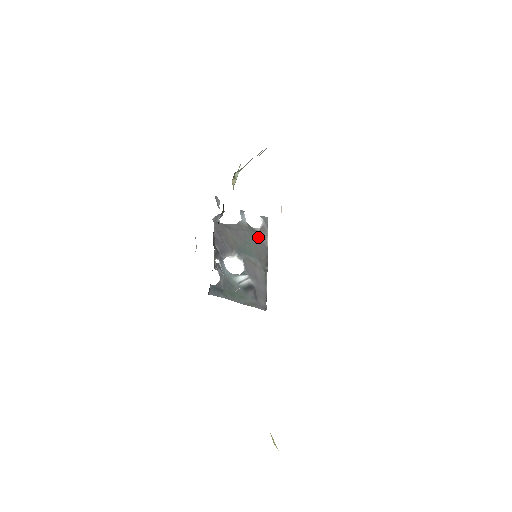
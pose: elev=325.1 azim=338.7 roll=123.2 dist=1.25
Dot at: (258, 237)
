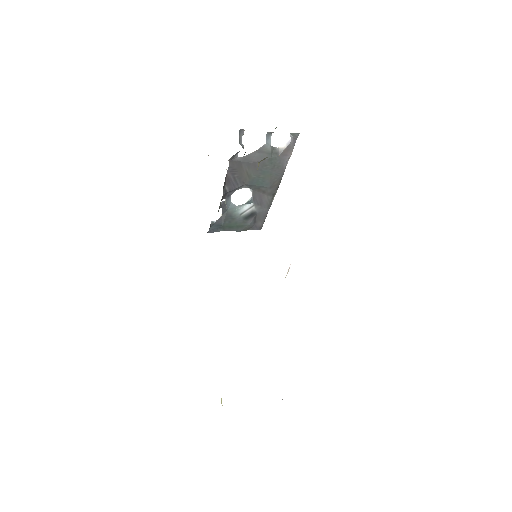
Dot at: (278, 161)
